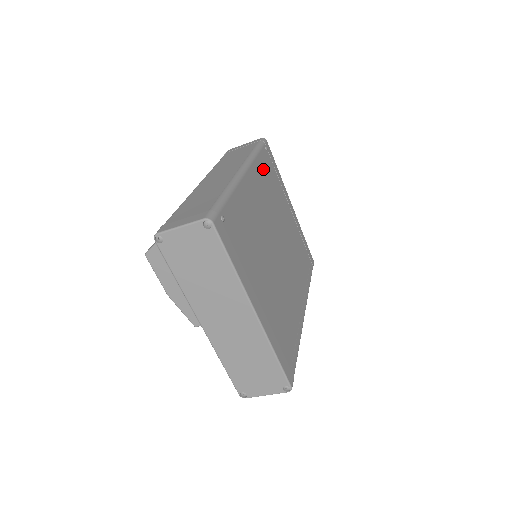
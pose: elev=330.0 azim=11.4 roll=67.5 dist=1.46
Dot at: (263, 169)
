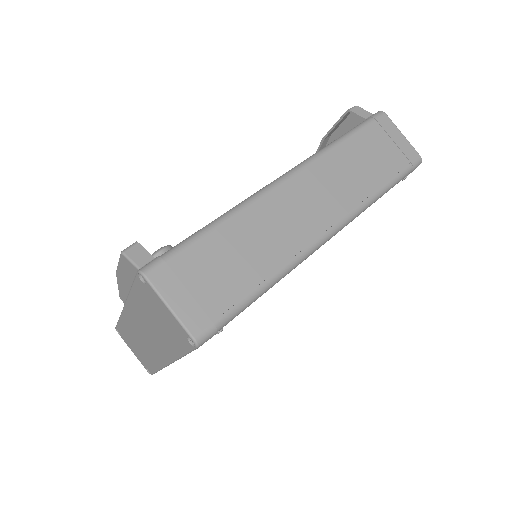
Dot at: occluded
